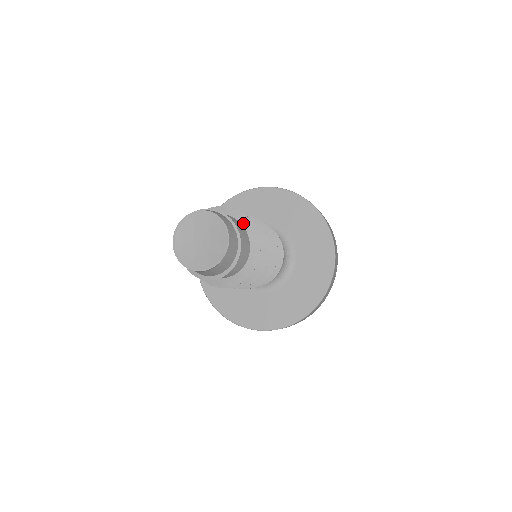
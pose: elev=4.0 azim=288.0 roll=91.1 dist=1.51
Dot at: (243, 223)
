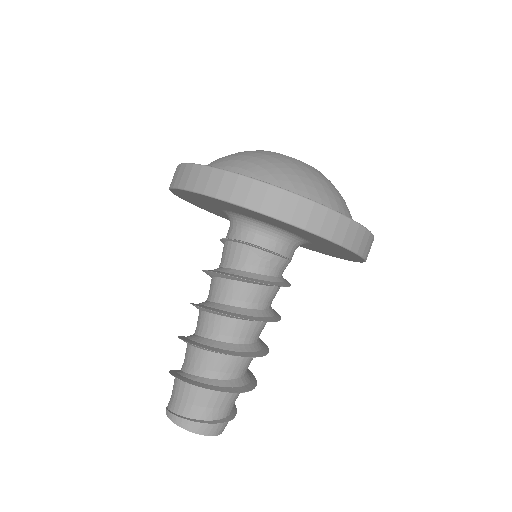
Dot at: occluded
